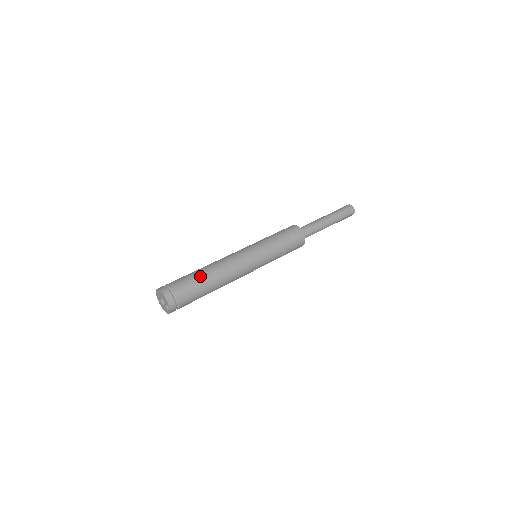
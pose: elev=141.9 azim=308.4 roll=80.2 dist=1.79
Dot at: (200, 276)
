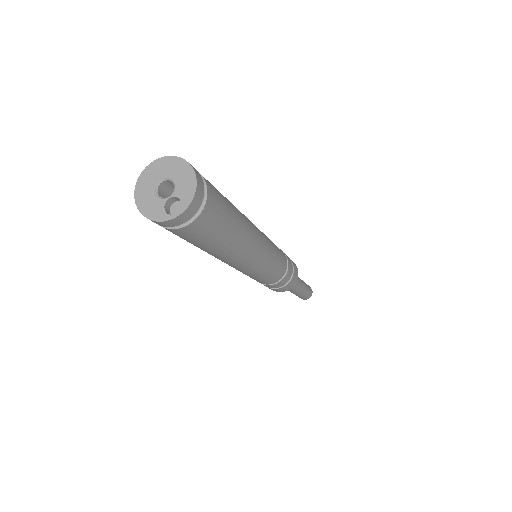
Dot at: (234, 208)
